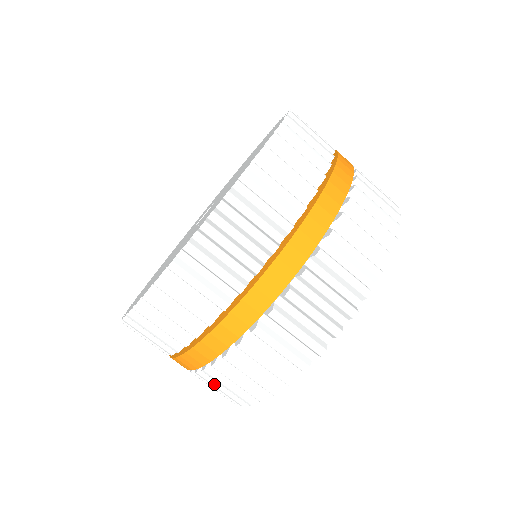
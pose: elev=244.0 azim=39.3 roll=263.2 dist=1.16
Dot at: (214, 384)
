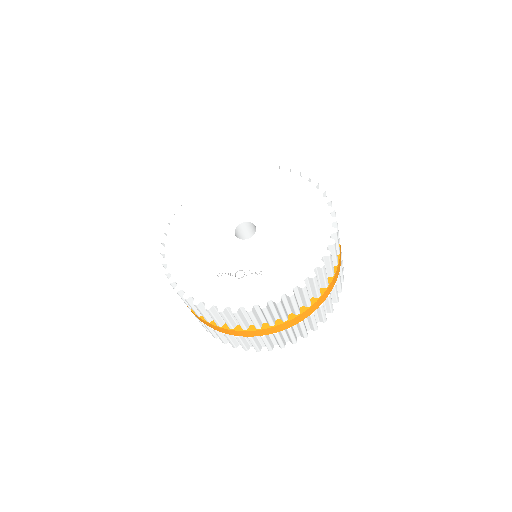
Dot at: (201, 323)
